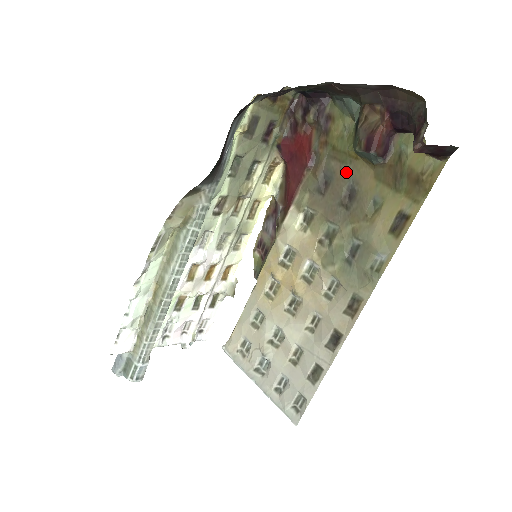
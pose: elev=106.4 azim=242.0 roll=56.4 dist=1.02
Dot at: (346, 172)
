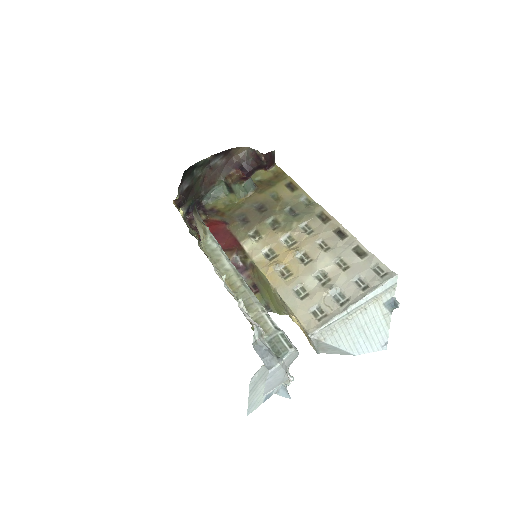
Dot at: (247, 207)
